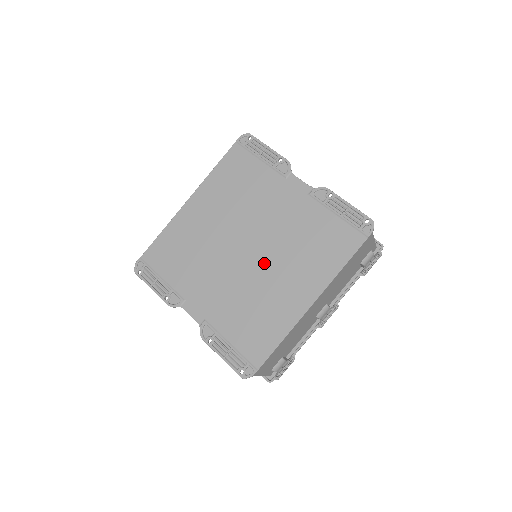
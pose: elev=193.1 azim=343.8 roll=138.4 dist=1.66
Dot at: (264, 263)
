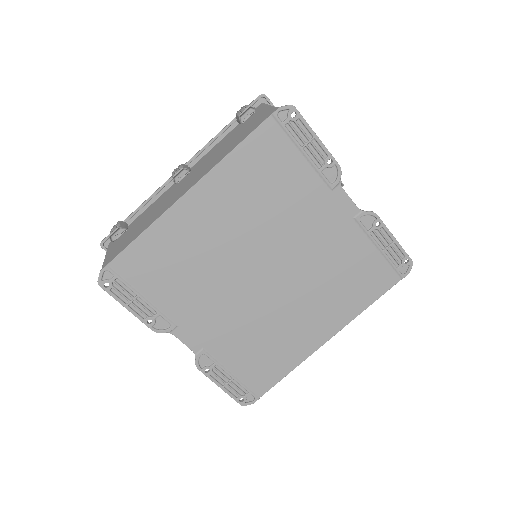
Dot at: (285, 293)
